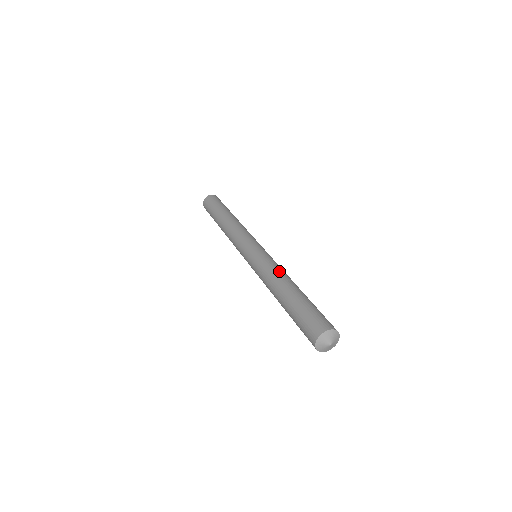
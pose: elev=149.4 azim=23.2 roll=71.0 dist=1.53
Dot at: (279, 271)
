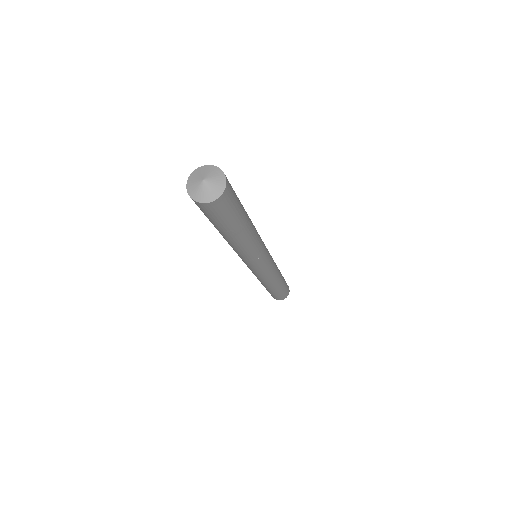
Dot at: occluded
